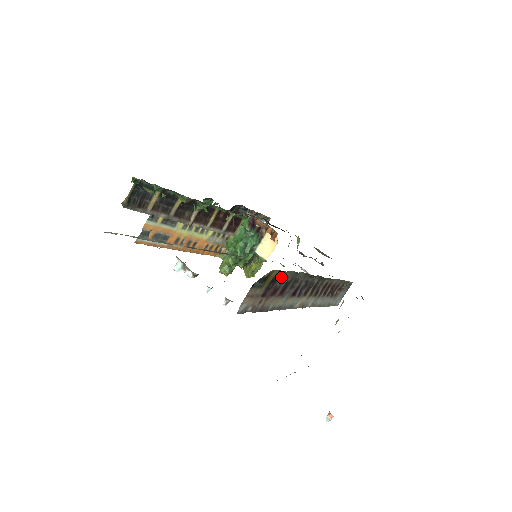
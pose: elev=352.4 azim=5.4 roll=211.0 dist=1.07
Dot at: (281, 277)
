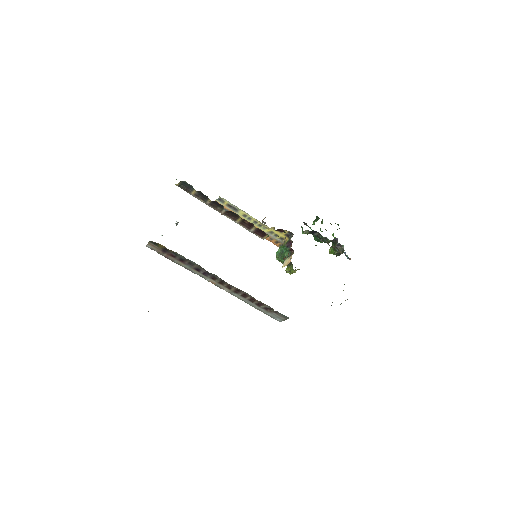
Dot at: (173, 252)
